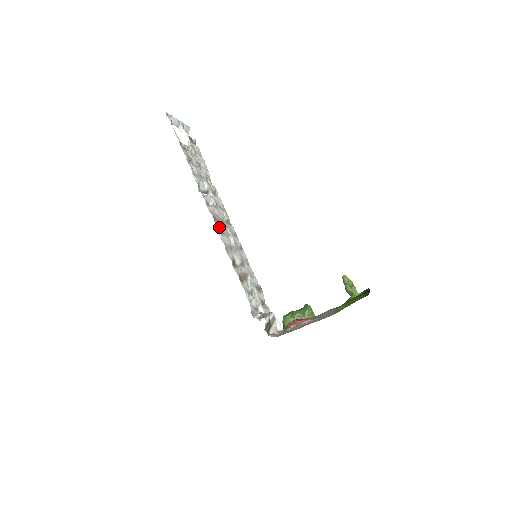
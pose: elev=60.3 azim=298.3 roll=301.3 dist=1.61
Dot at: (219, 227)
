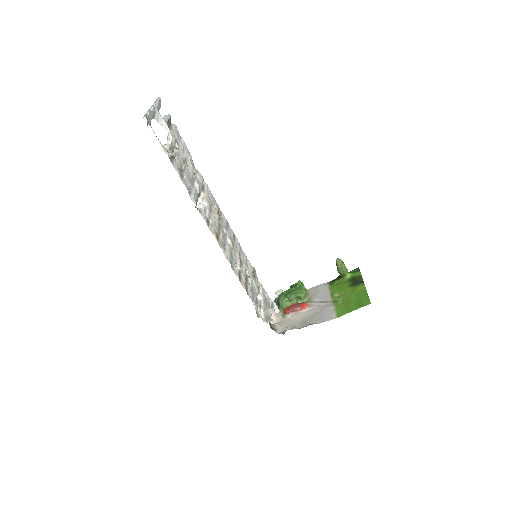
Dot at: (221, 242)
